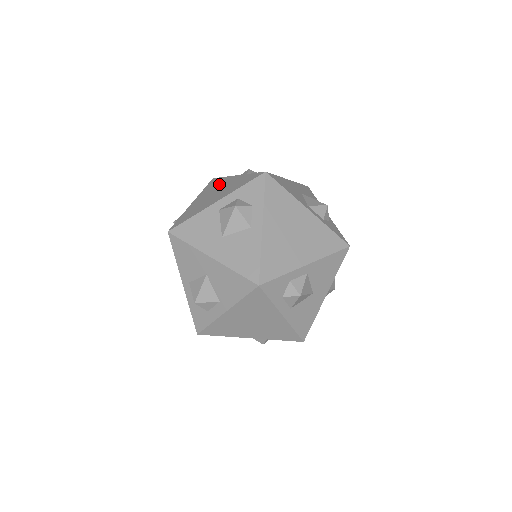
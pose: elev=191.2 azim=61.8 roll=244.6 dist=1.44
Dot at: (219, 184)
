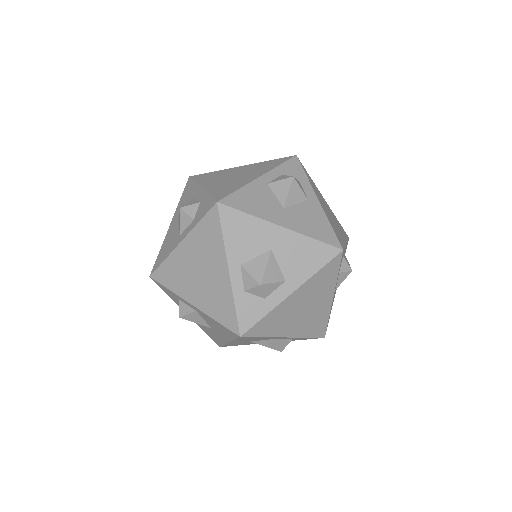
Dot at: (222, 173)
